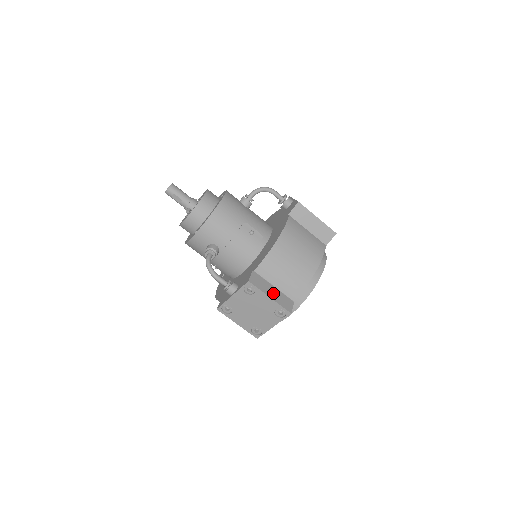
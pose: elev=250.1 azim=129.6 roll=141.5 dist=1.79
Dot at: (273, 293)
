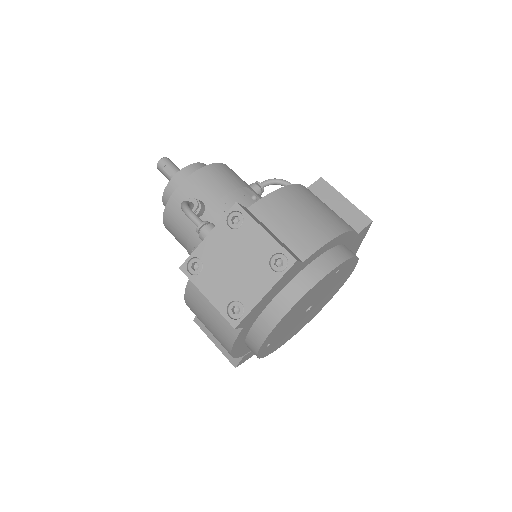
Dot at: (271, 234)
